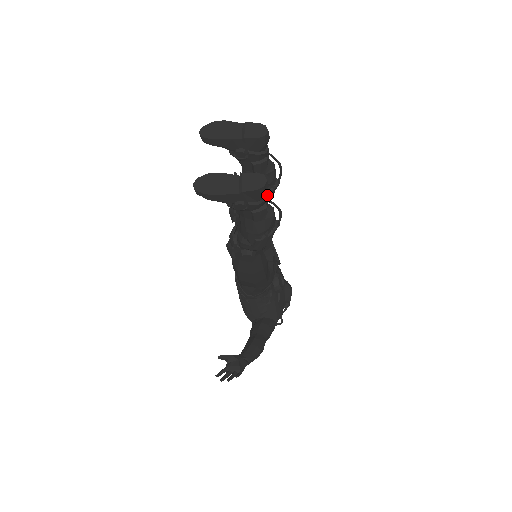
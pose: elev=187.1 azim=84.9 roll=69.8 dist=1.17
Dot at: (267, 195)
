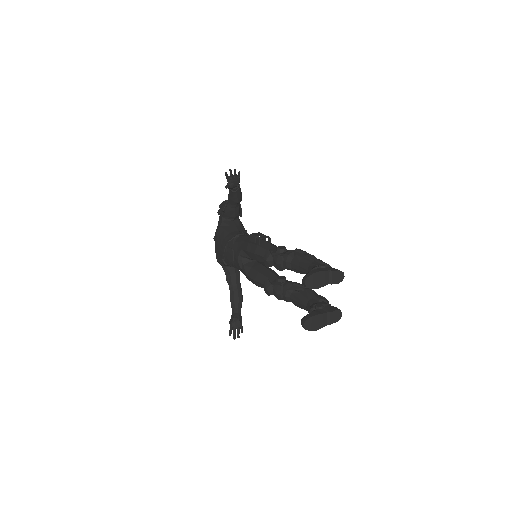
Dot at: occluded
